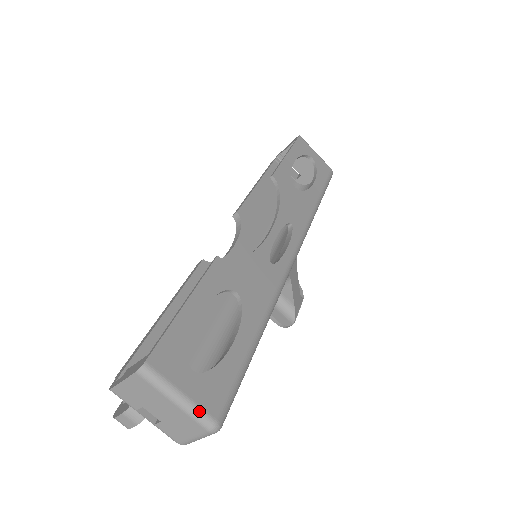
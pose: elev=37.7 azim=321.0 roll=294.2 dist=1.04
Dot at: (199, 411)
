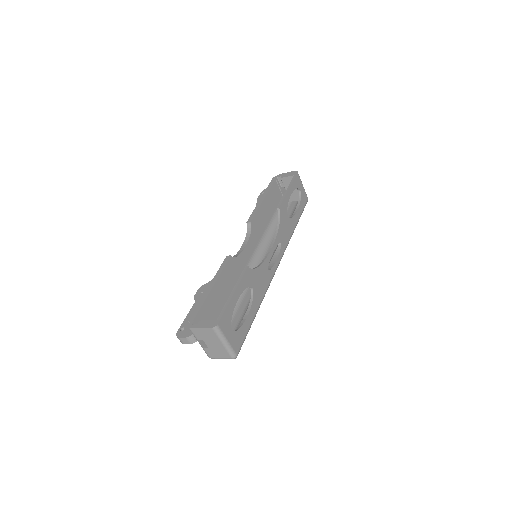
Dot at: (232, 349)
